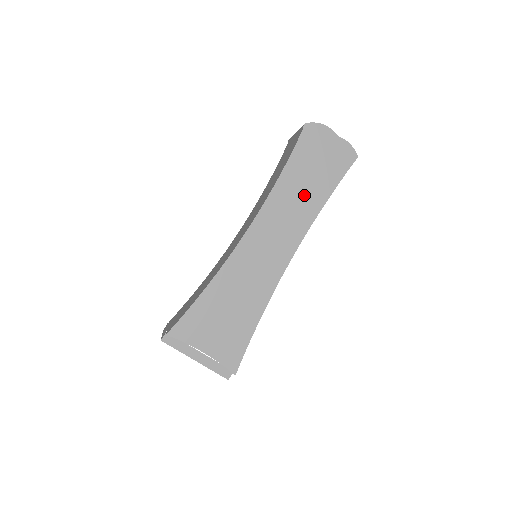
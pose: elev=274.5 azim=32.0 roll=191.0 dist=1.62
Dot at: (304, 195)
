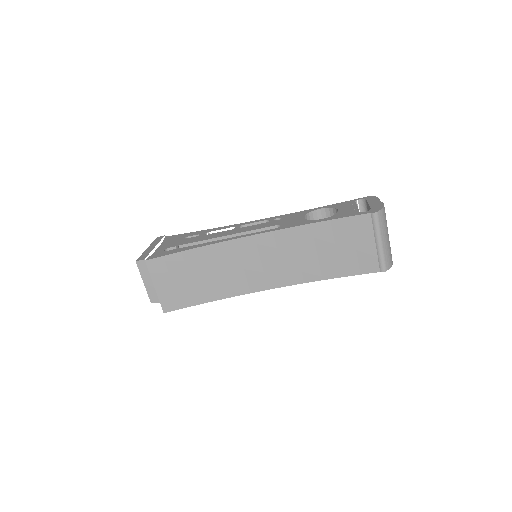
Dot at: occluded
